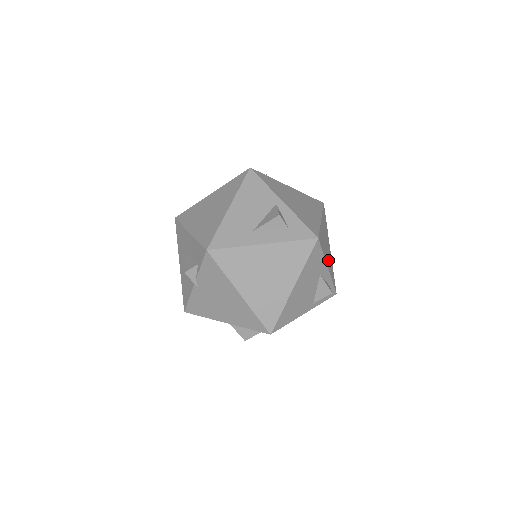
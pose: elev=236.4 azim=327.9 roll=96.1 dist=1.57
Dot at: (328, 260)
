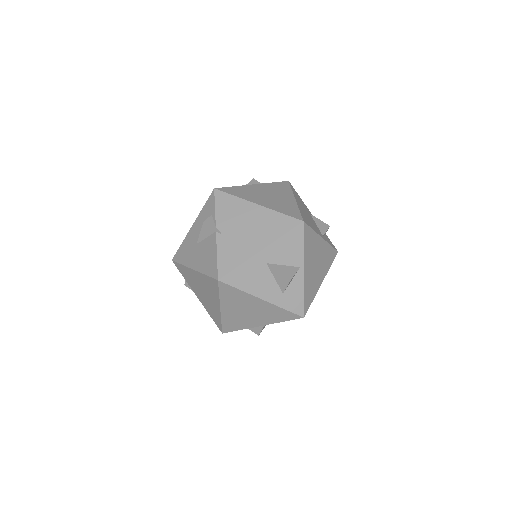
Dot at: occluded
